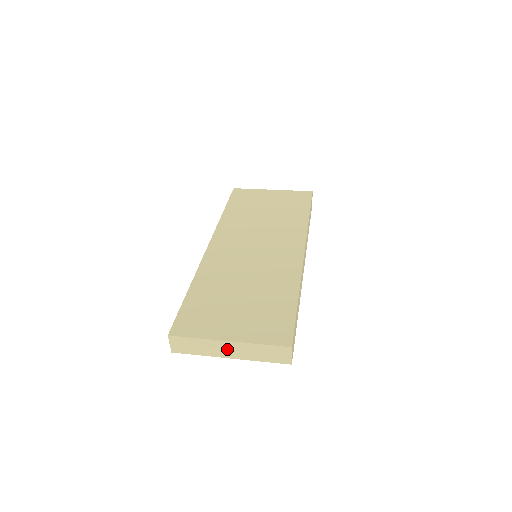
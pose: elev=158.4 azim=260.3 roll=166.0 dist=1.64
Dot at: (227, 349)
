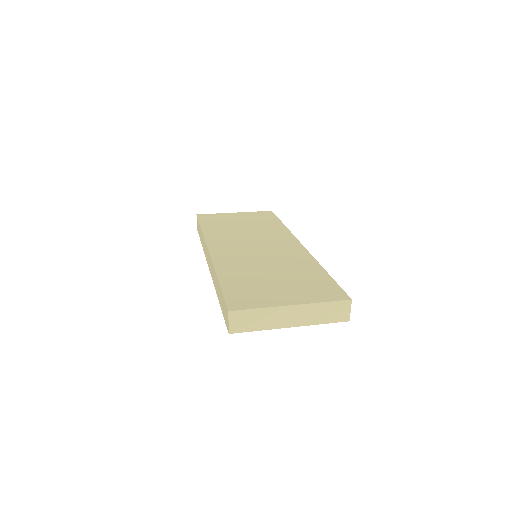
Dot at: (289, 316)
